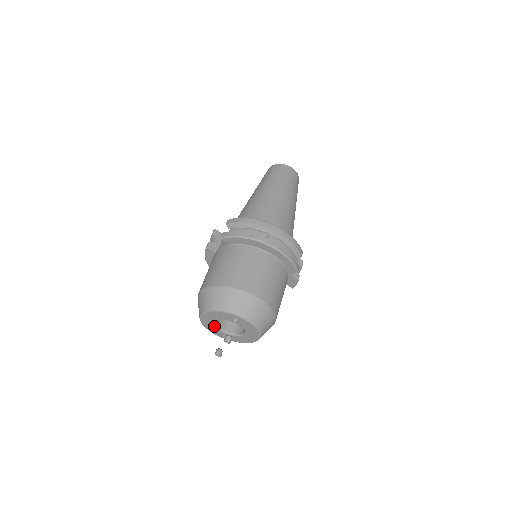
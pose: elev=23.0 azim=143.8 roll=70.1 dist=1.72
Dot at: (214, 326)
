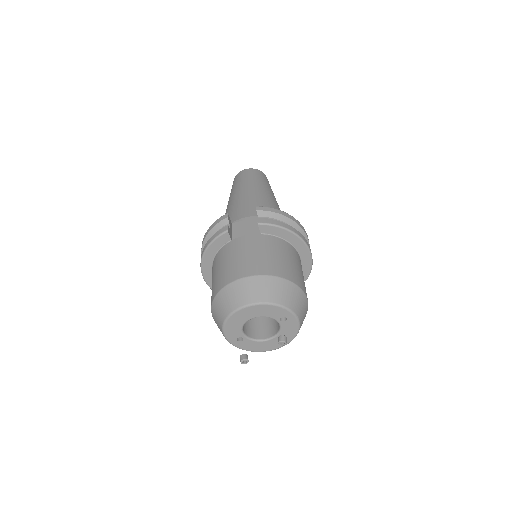
Dot at: (240, 325)
